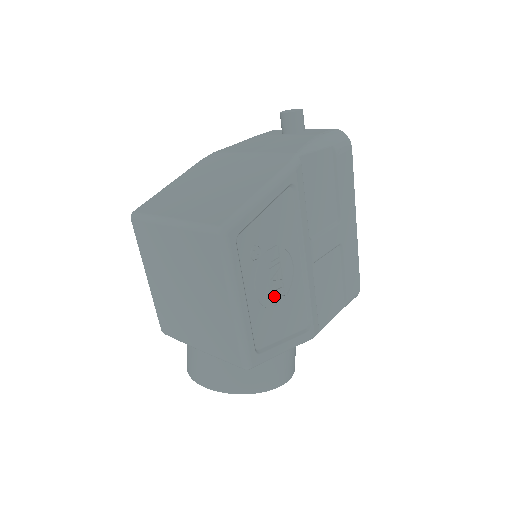
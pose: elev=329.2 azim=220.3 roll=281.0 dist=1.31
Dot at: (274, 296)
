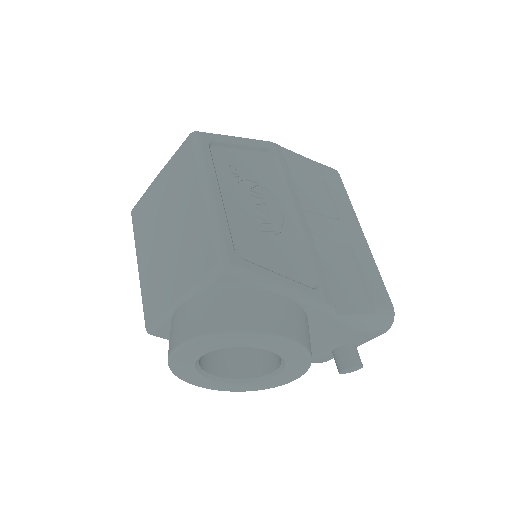
Dot at: (259, 222)
